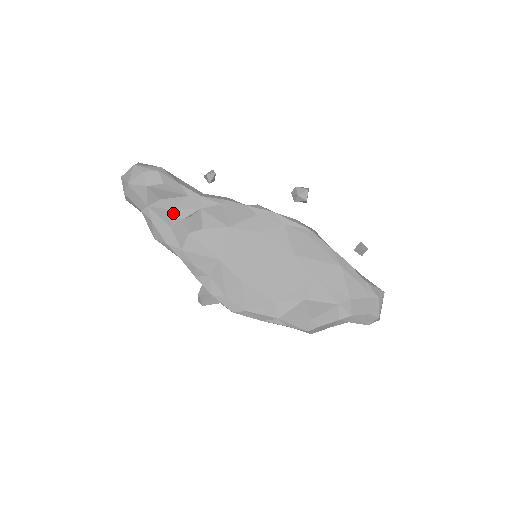
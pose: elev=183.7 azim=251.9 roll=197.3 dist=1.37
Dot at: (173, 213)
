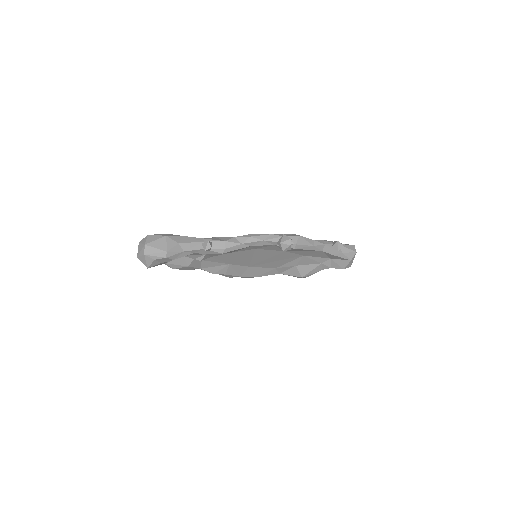
Dot at: (186, 257)
